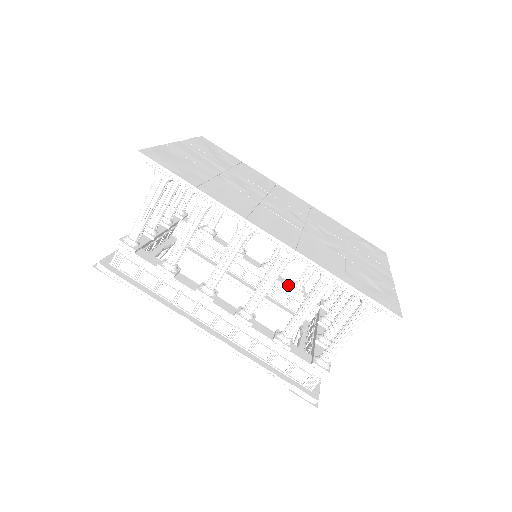
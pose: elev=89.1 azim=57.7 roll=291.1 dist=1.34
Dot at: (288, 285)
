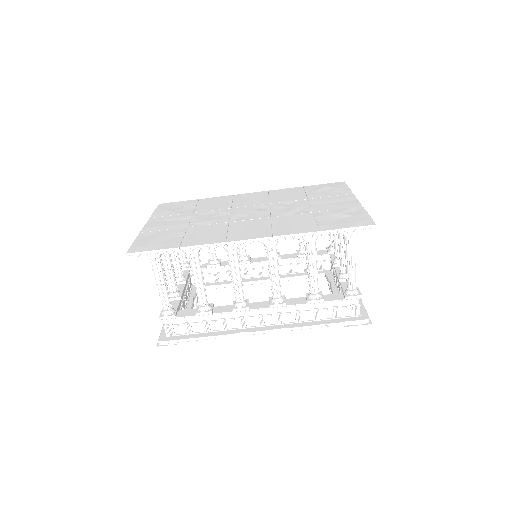
Dot at: (296, 256)
